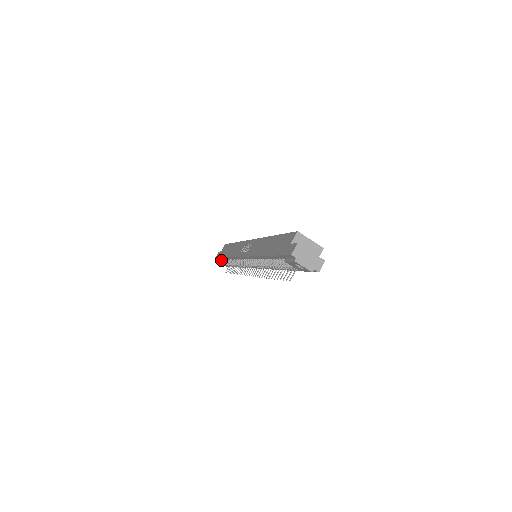
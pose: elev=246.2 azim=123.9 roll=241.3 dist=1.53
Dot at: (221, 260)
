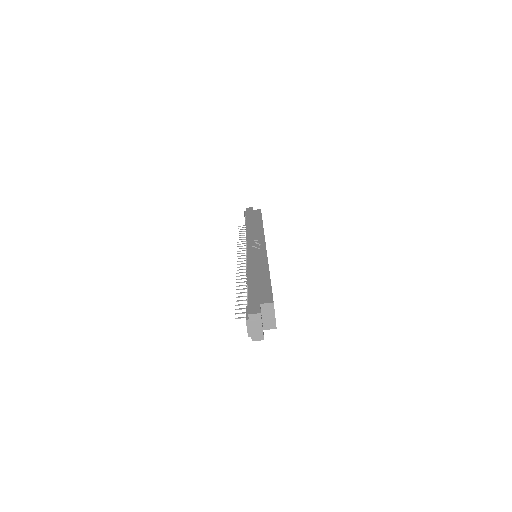
Dot at: occluded
